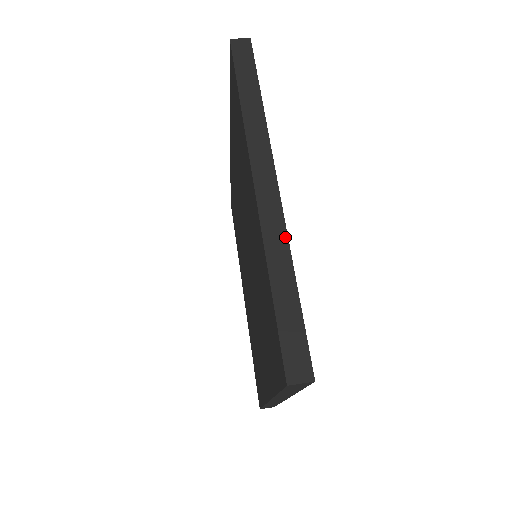
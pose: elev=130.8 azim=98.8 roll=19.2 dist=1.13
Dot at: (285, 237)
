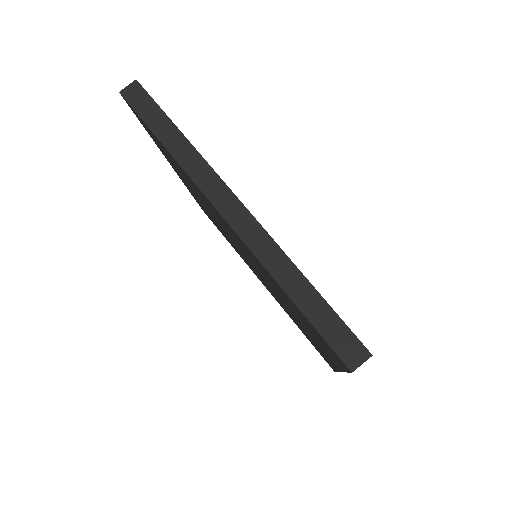
Dot at: occluded
